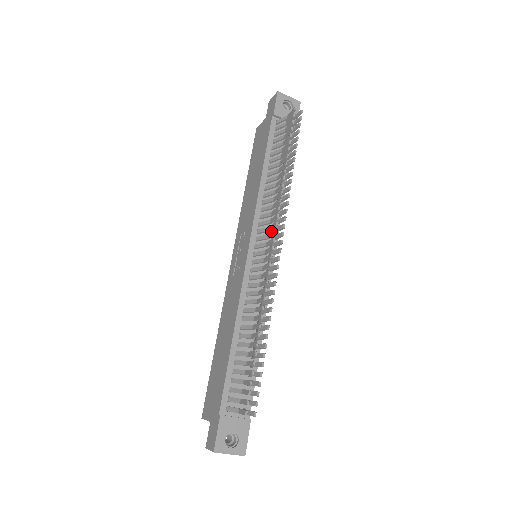
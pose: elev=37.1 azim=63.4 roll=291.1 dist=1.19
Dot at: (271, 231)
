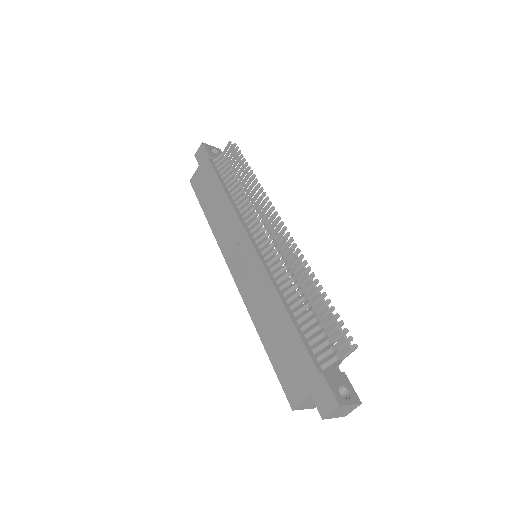
Dot at: occluded
